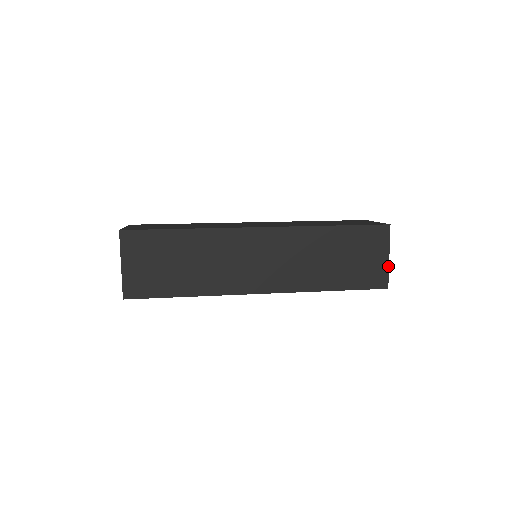
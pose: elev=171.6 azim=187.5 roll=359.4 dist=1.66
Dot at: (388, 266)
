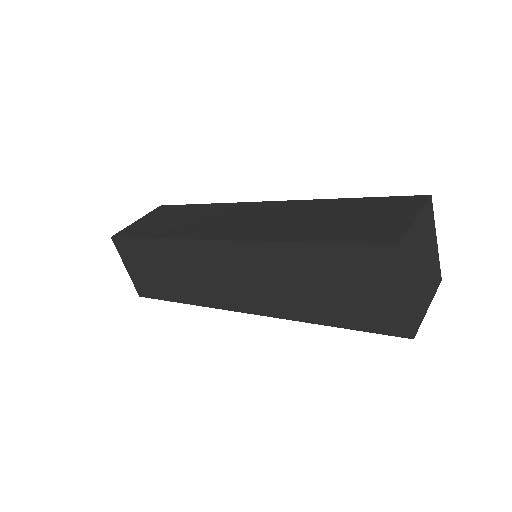
Dot at: (407, 308)
